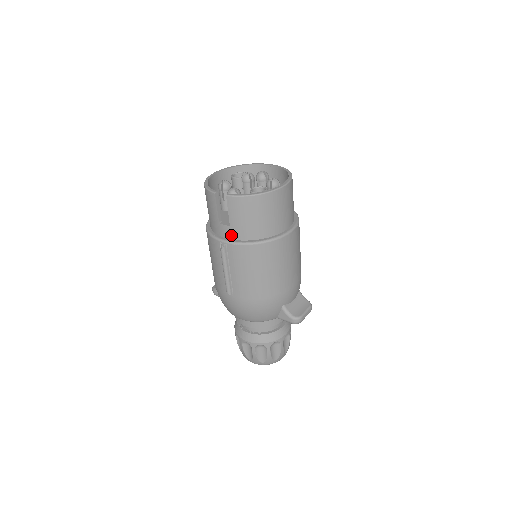
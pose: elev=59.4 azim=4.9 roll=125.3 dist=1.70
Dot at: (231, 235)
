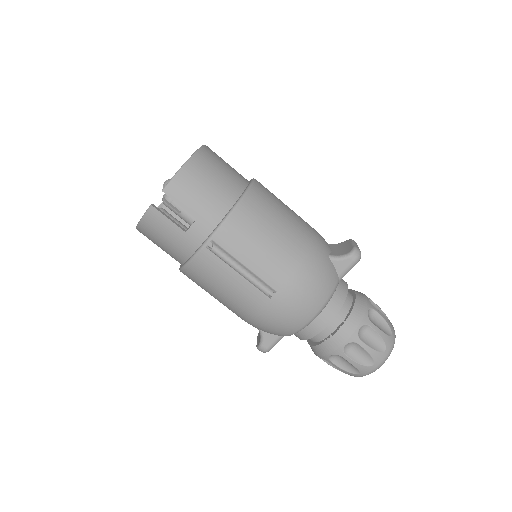
Dot at: (207, 228)
